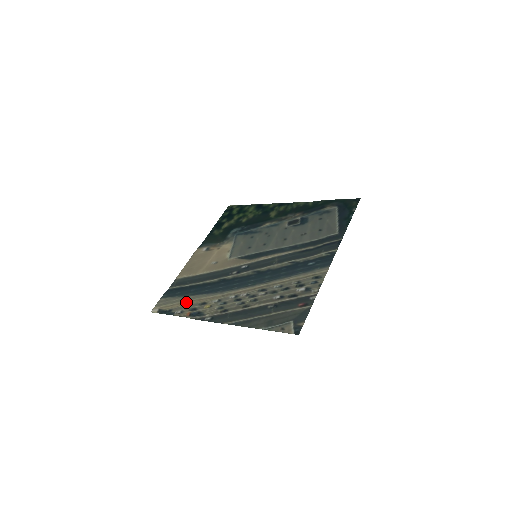
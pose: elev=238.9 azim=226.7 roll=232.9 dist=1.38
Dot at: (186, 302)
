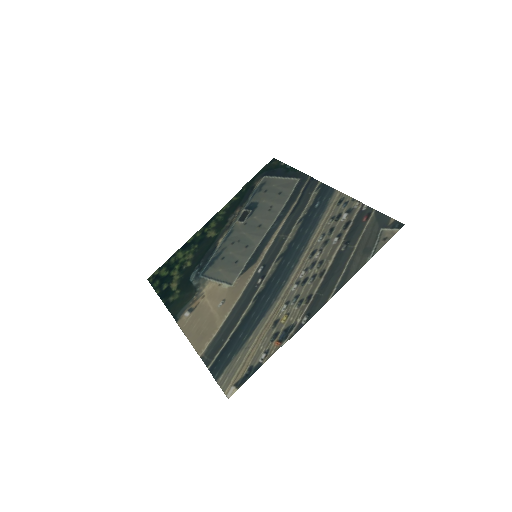
Dot at: (255, 344)
